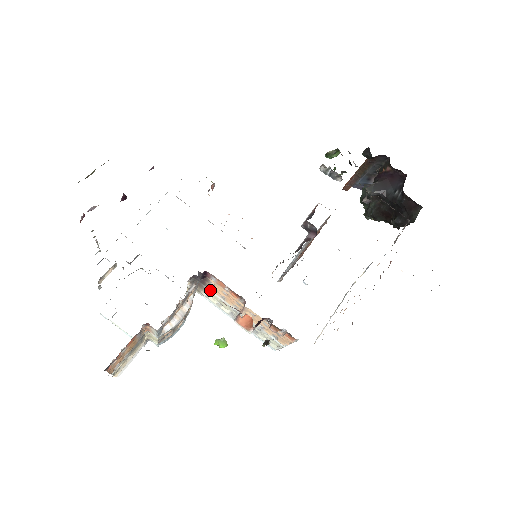
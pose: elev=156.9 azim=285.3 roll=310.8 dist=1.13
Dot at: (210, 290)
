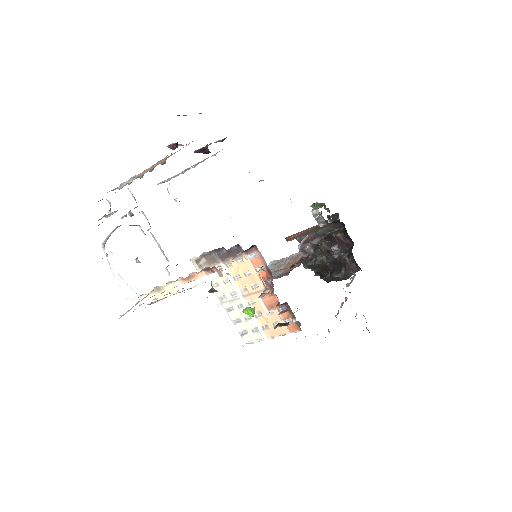
Dot at: (225, 267)
